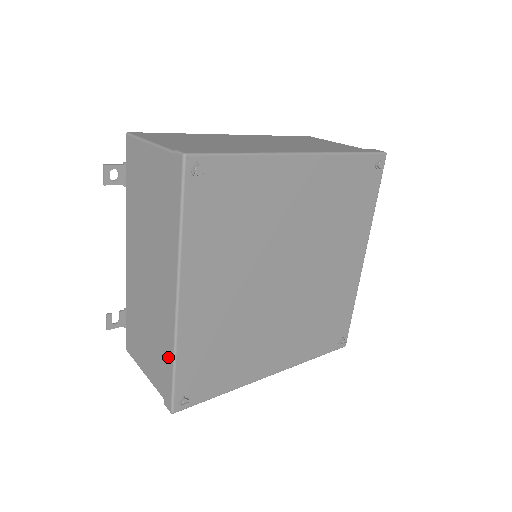
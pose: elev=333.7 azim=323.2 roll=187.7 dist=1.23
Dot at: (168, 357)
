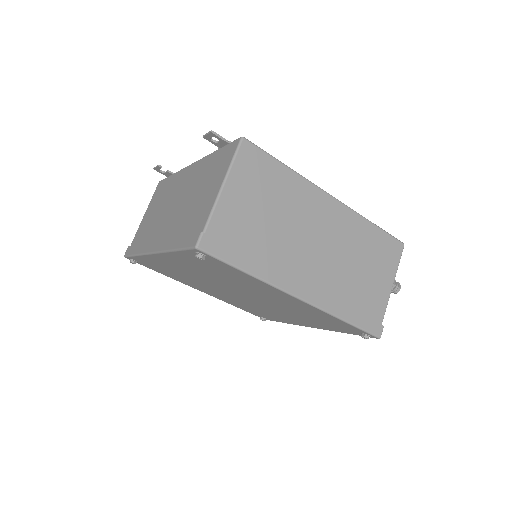
Dot at: (139, 247)
